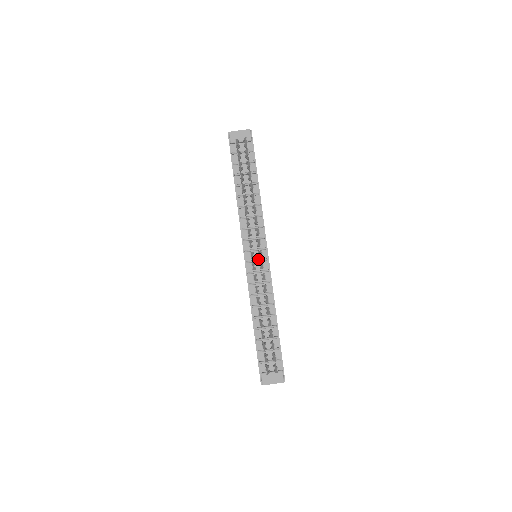
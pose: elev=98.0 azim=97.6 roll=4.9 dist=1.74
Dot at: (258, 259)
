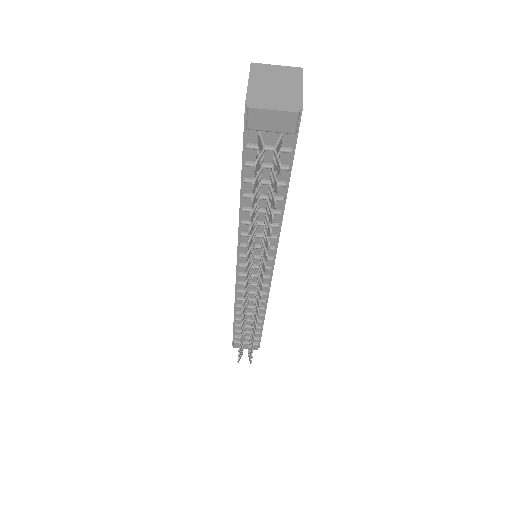
Dot at: (256, 273)
